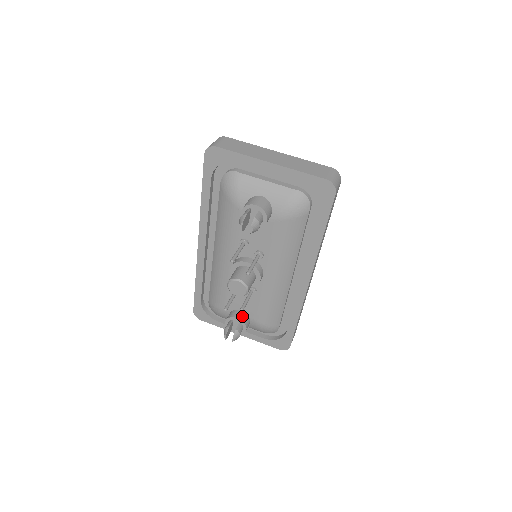
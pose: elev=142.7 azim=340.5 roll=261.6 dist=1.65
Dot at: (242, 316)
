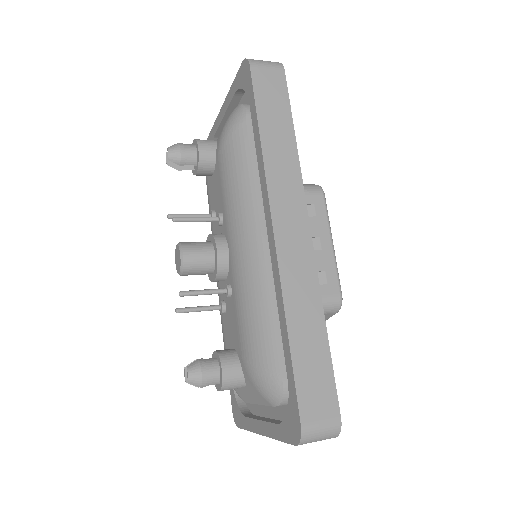
Dot at: (225, 350)
